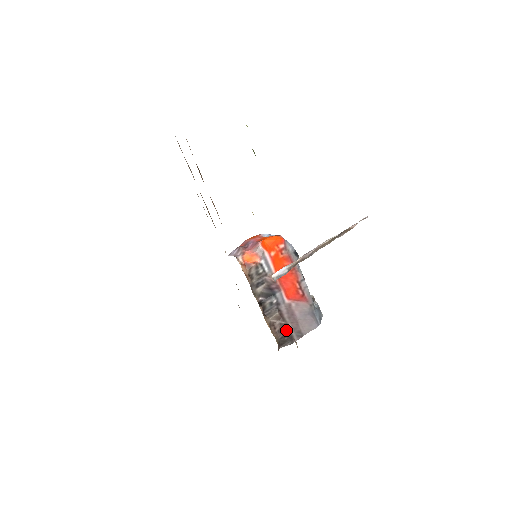
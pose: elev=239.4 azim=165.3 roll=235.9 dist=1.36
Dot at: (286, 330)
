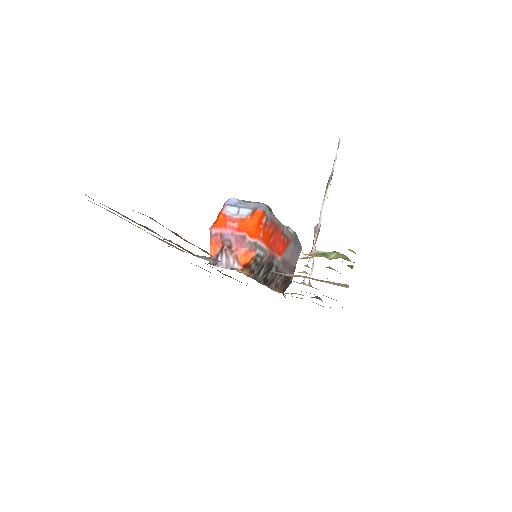
Dot at: occluded
